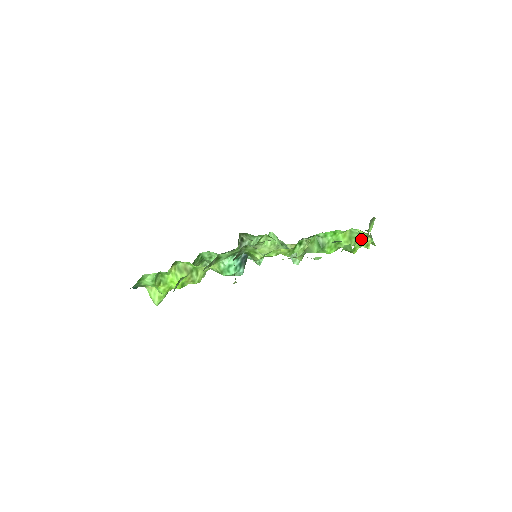
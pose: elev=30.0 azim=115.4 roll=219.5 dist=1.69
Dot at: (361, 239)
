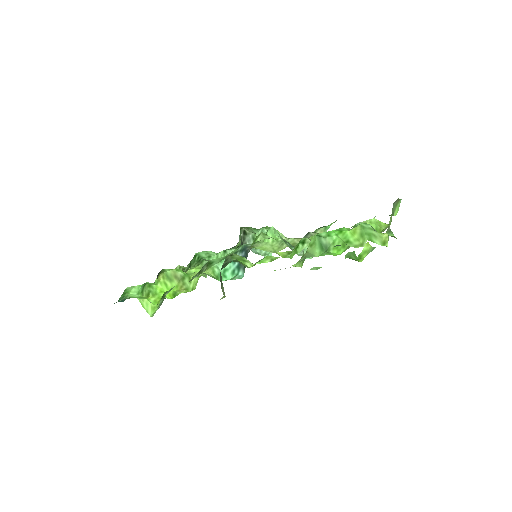
Dot at: (368, 244)
